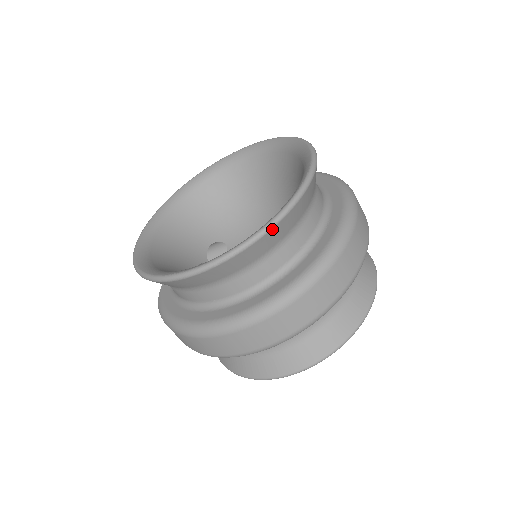
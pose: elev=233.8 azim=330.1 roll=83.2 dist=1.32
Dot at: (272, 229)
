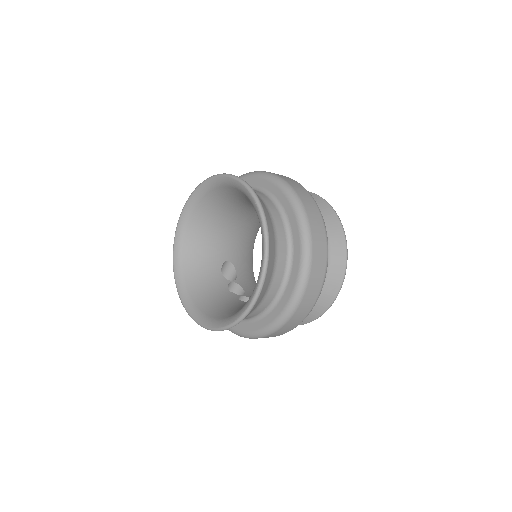
Dot at: (269, 253)
